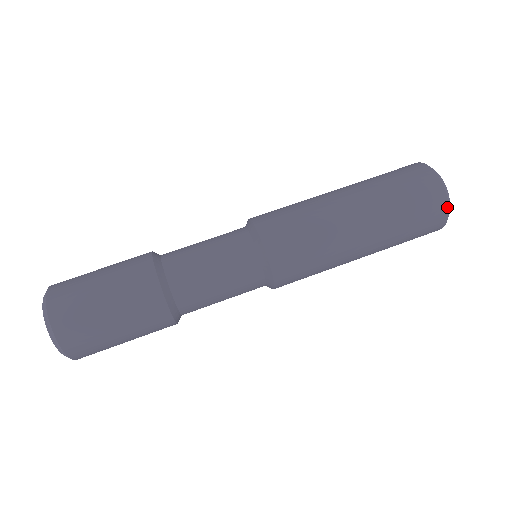
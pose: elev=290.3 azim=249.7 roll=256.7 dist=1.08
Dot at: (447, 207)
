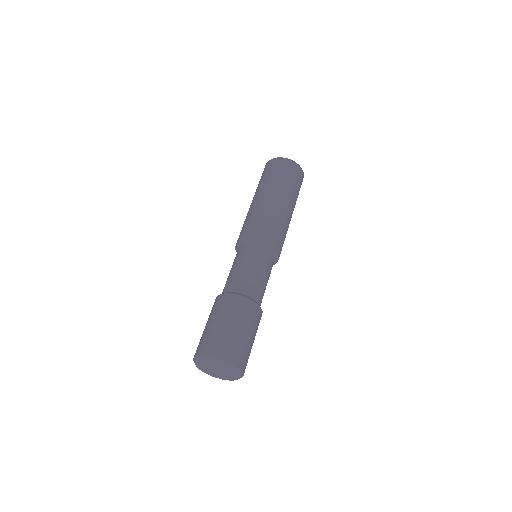
Dot at: (302, 170)
